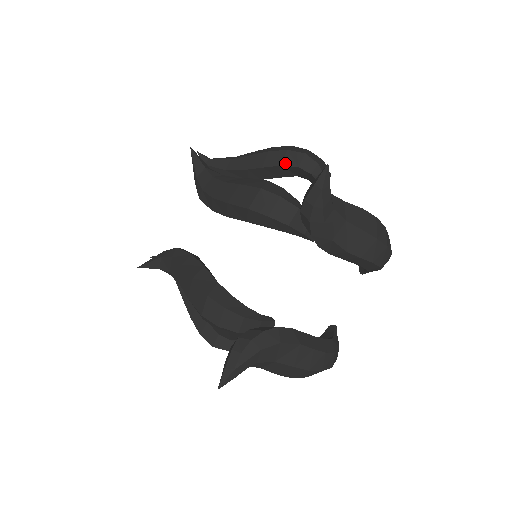
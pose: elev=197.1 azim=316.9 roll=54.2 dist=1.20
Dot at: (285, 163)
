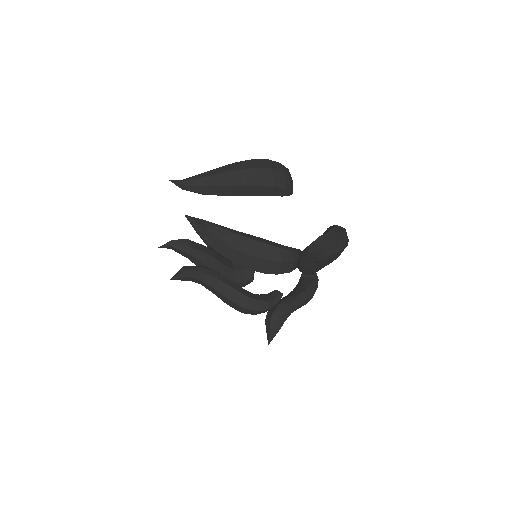
Dot at: (260, 194)
